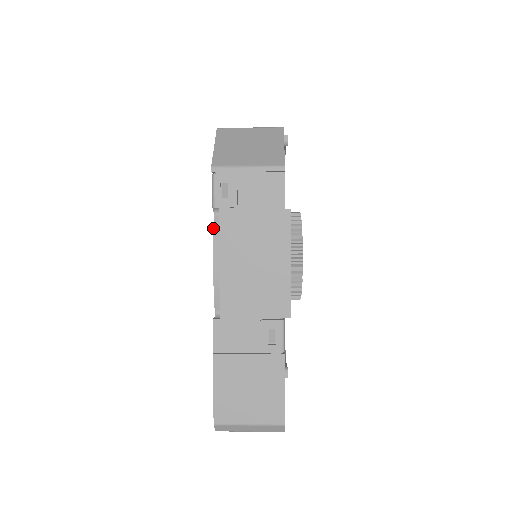
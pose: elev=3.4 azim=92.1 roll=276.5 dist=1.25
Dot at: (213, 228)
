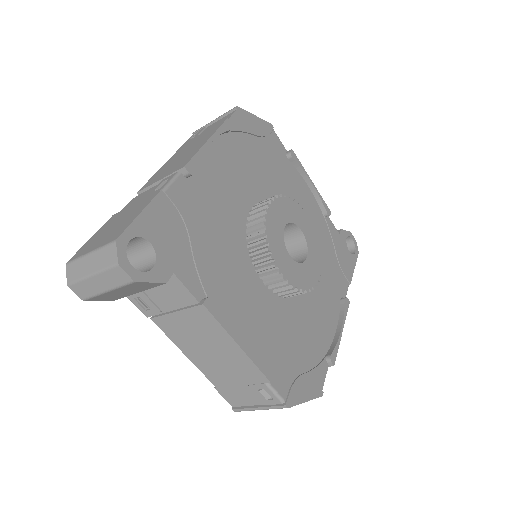
Dot at: occluded
